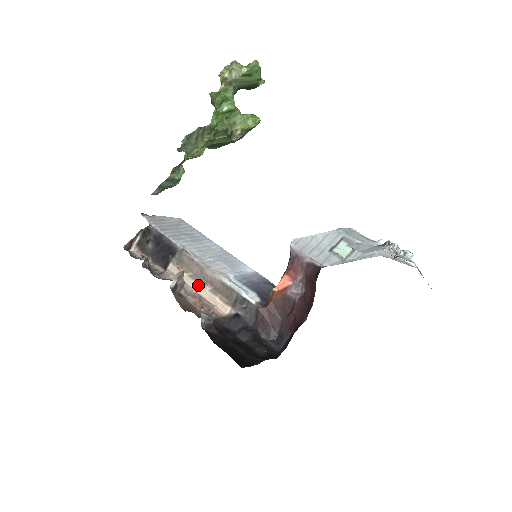
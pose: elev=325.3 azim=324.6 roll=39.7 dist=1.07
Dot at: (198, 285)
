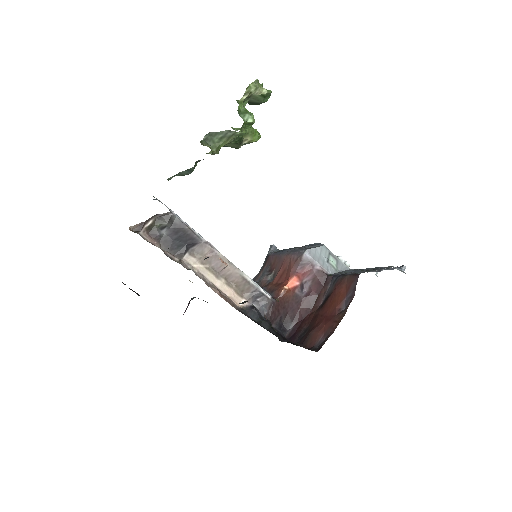
Dot at: (215, 277)
